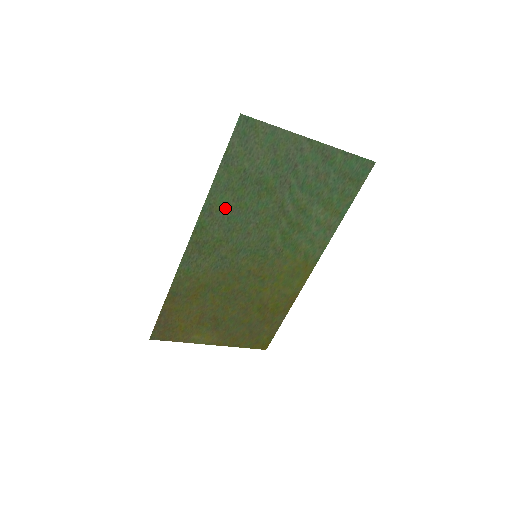
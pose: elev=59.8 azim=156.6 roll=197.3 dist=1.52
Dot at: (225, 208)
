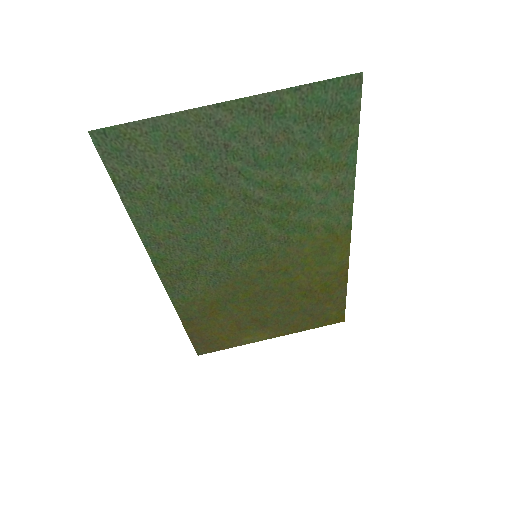
Dot at: (171, 232)
